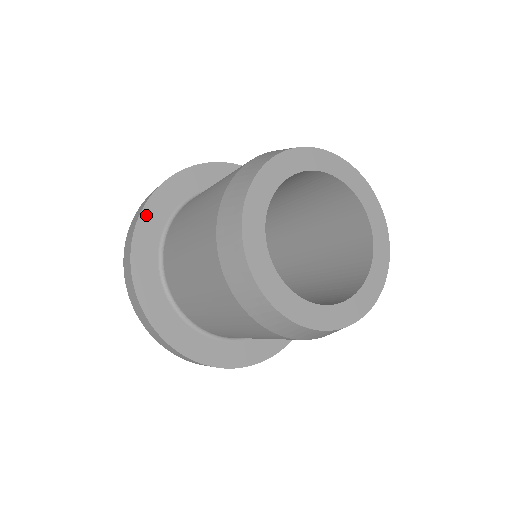
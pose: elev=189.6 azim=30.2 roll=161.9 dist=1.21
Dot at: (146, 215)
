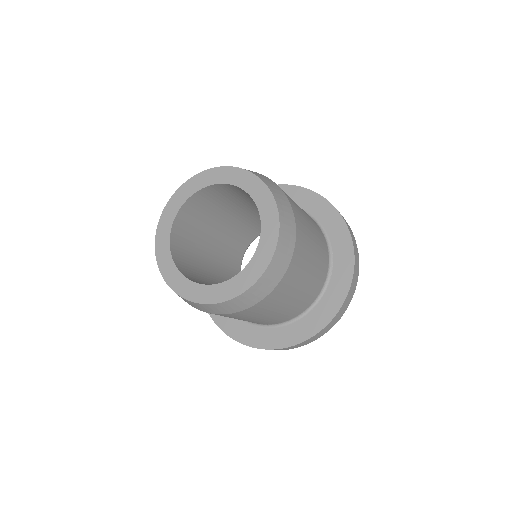
Dot at: occluded
